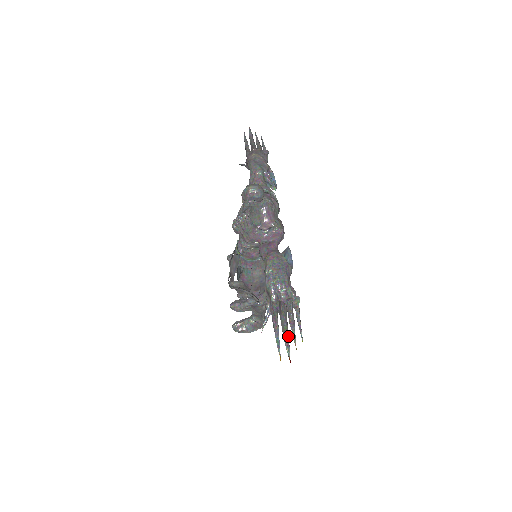
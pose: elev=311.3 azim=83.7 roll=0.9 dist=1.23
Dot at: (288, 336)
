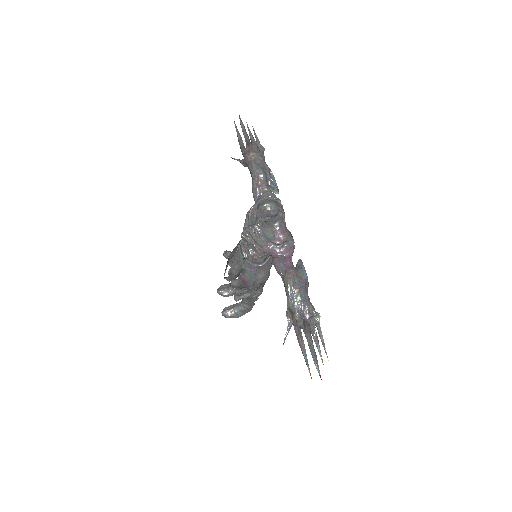
Dot at: occluded
